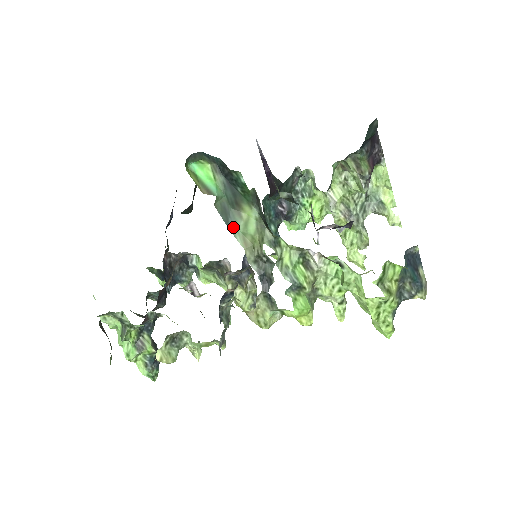
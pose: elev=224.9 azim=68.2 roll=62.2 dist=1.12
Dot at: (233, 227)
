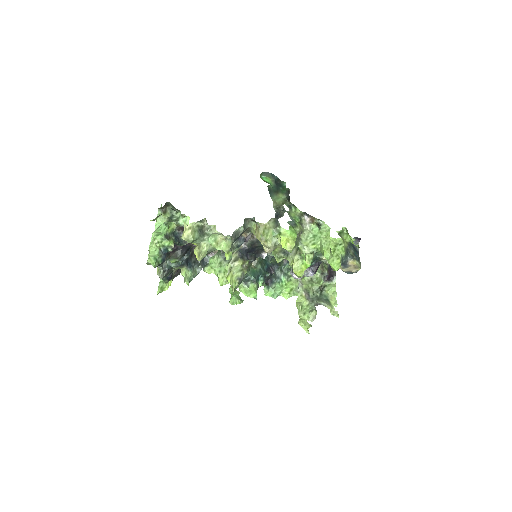
Dot at: (272, 196)
